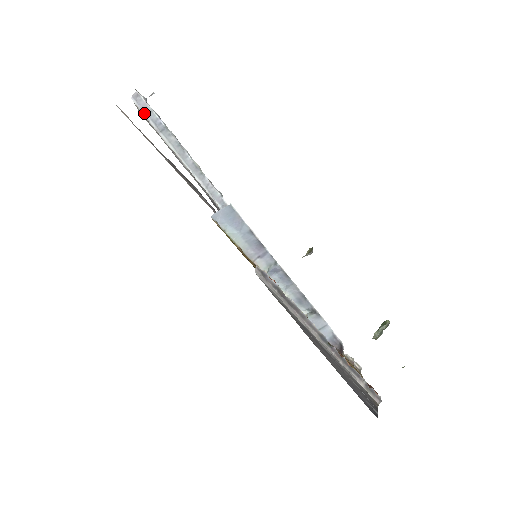
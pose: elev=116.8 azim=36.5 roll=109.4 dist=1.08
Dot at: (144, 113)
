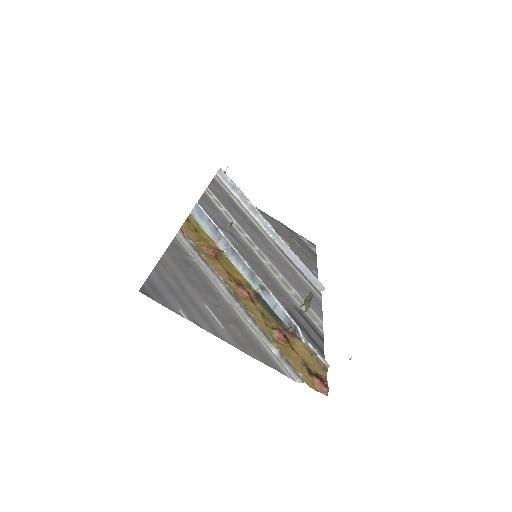
Dot at: (223, 180)
